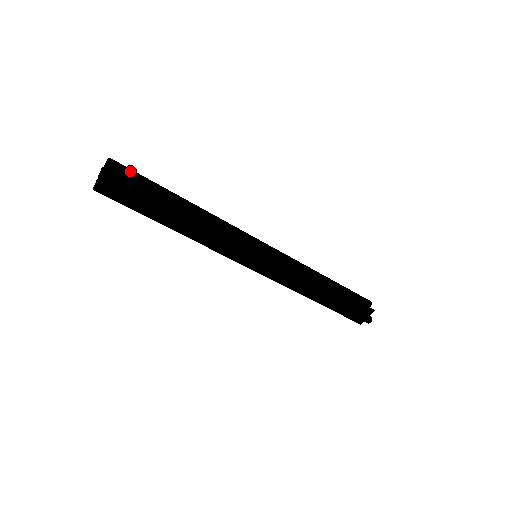
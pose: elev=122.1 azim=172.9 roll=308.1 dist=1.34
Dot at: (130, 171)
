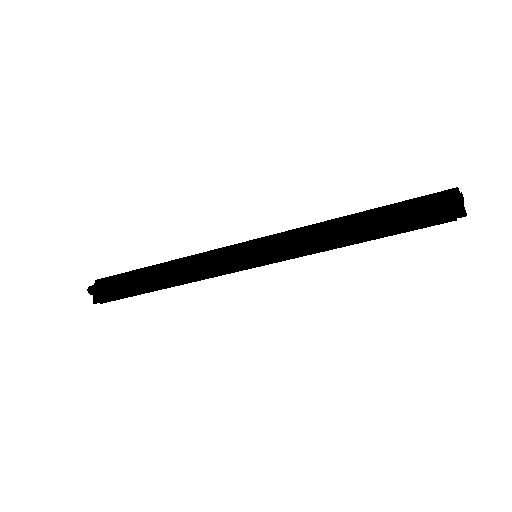
Dot at: occluded
